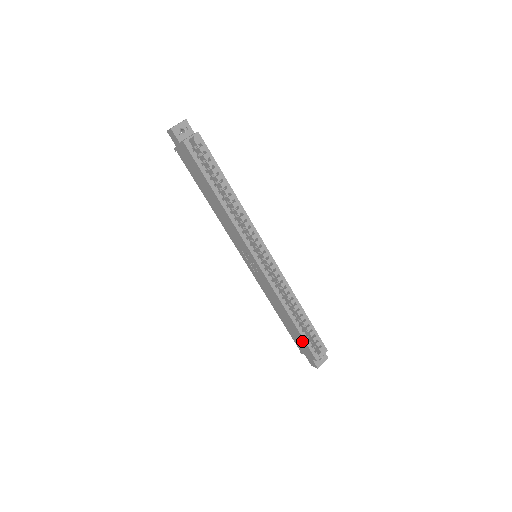
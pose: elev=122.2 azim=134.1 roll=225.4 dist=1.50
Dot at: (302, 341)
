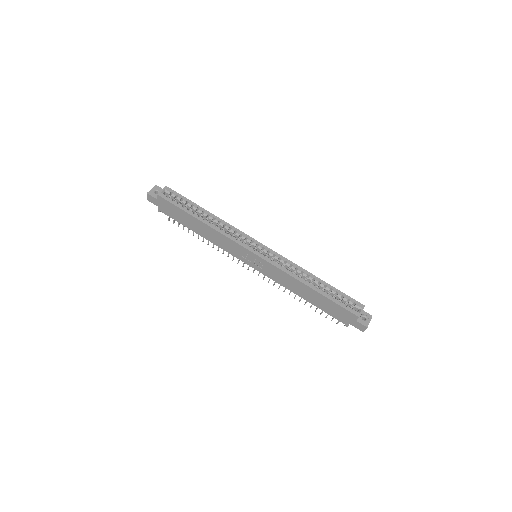
Dot at: (335, 306)
